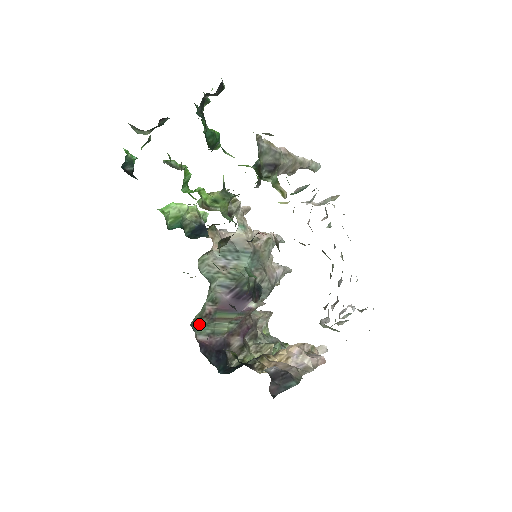
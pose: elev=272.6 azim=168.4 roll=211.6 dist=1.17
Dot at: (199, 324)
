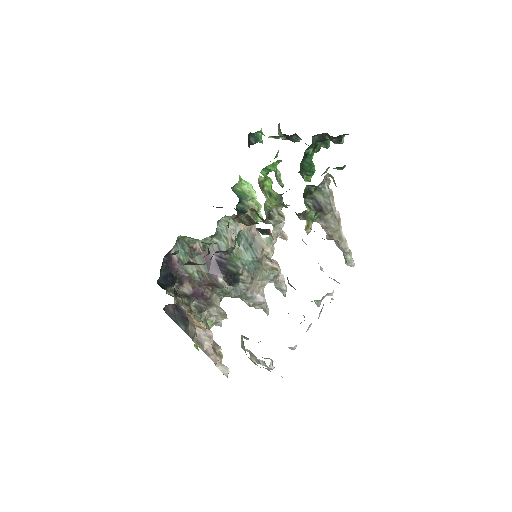
Dot at: (182, 246)
